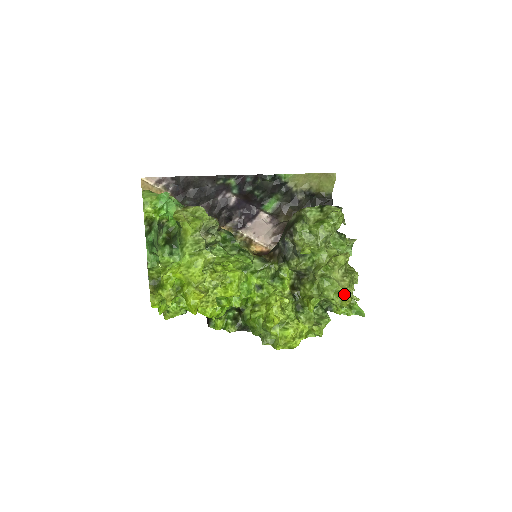
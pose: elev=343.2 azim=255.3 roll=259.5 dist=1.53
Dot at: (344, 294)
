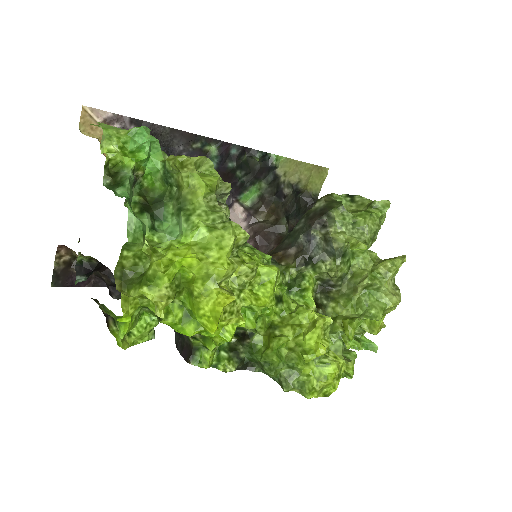
Dot at: occluded
